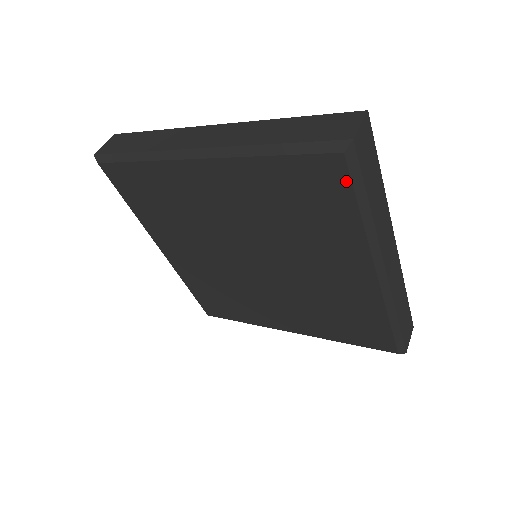
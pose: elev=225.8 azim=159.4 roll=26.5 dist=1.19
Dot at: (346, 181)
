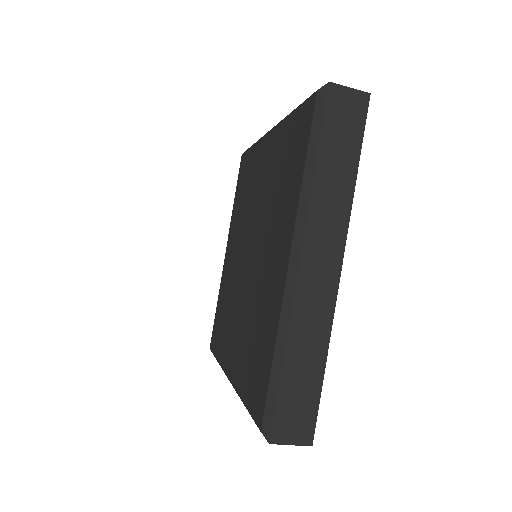
Dot at: (310, 124)
